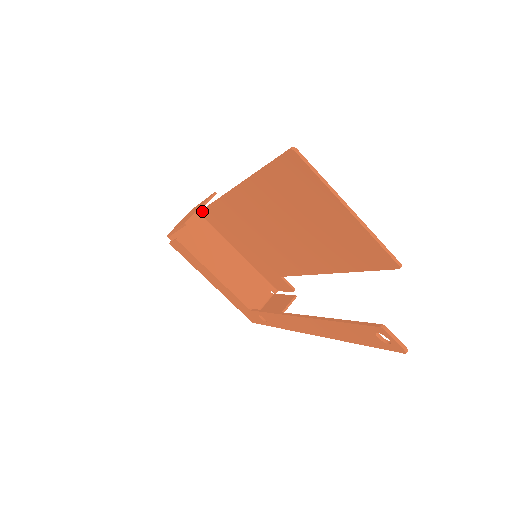
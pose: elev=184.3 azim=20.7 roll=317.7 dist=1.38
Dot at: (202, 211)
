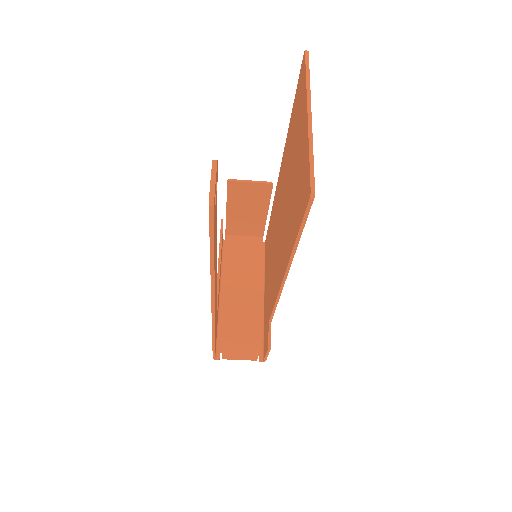
Dot at: occluded
